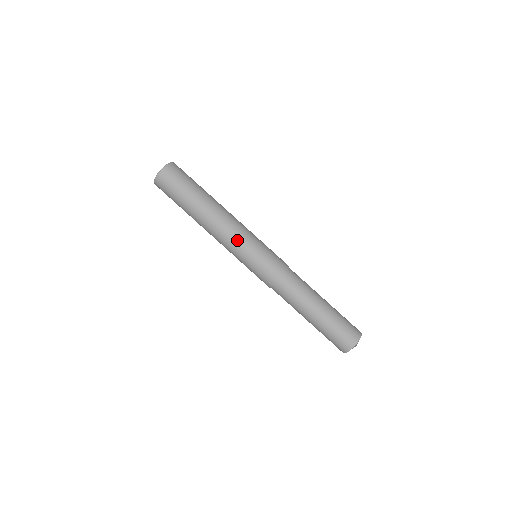
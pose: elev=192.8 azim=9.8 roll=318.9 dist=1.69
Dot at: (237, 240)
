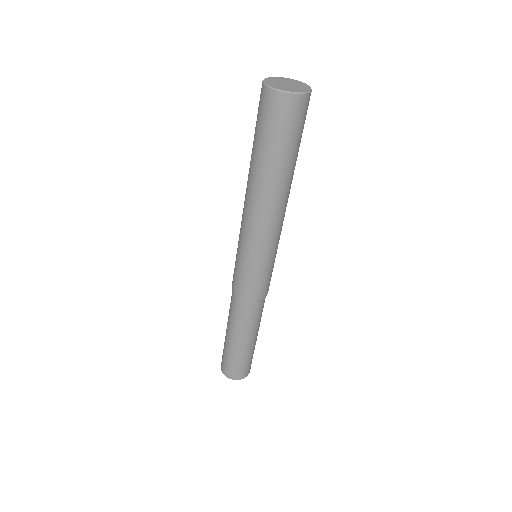
Dot at: (244, 234)
